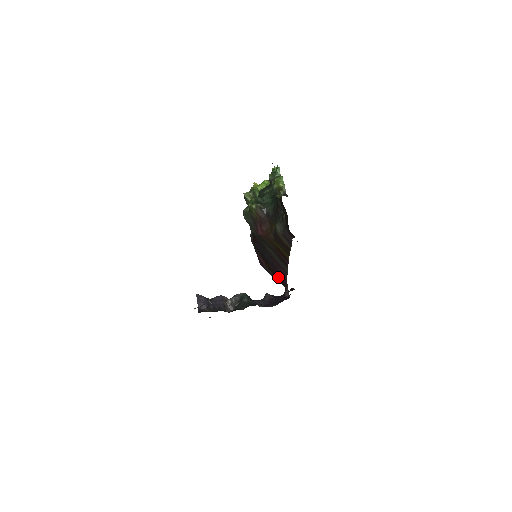
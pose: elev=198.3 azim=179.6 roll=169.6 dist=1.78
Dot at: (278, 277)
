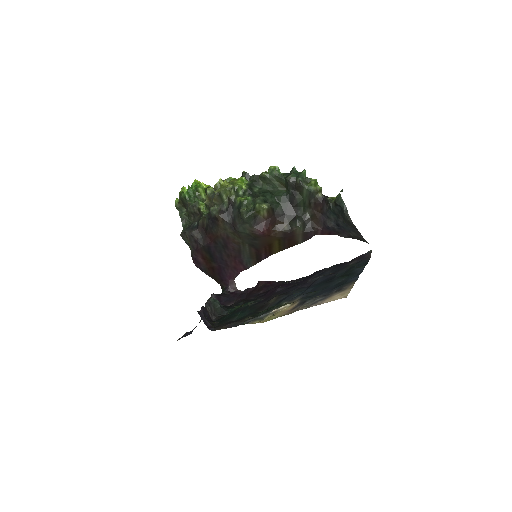
Dot at: (218, 275)
